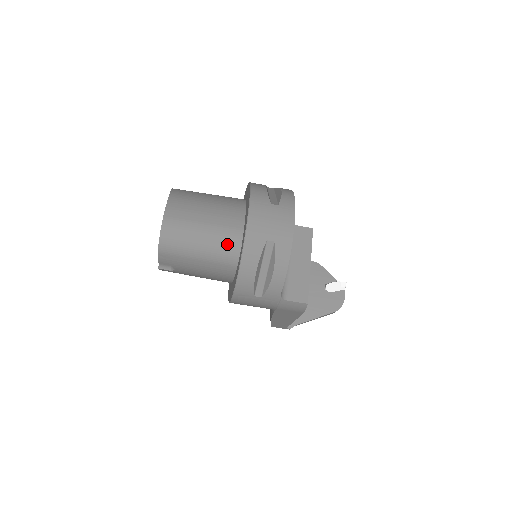
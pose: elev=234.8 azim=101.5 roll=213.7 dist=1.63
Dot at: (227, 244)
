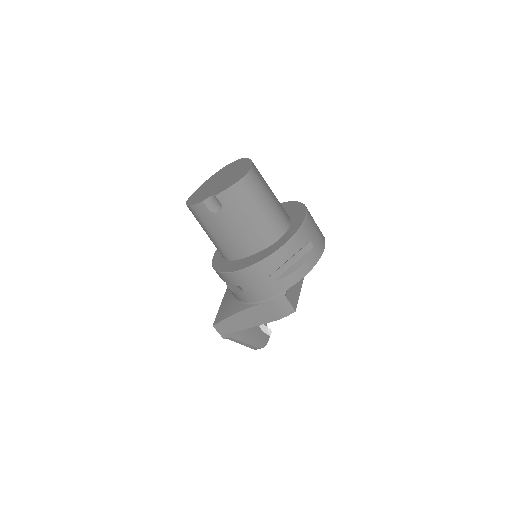
Dot at: (279, 223)
